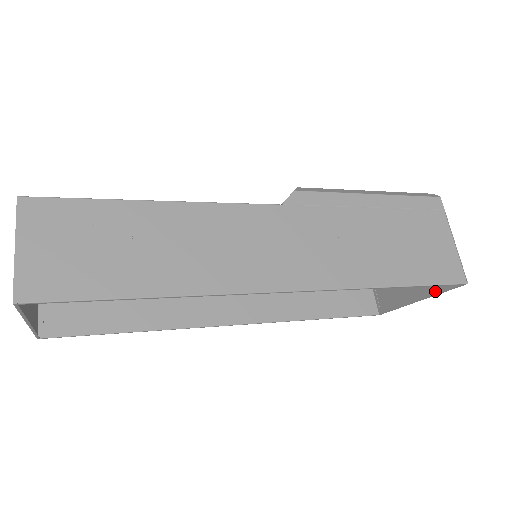
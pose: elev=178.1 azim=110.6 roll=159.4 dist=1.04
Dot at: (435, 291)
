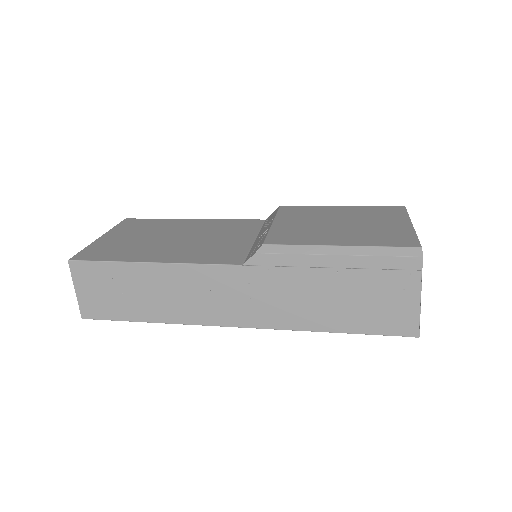
Dot at: occluded
